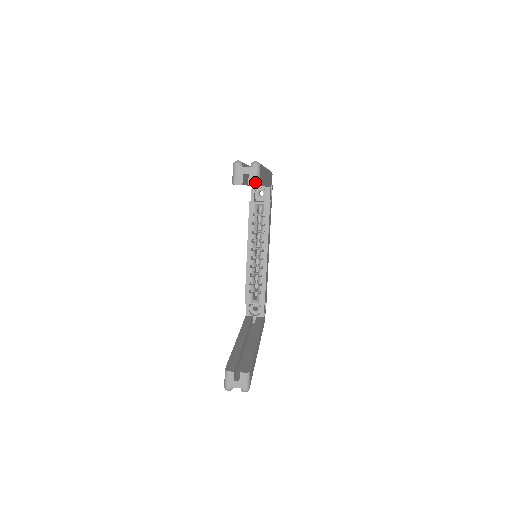
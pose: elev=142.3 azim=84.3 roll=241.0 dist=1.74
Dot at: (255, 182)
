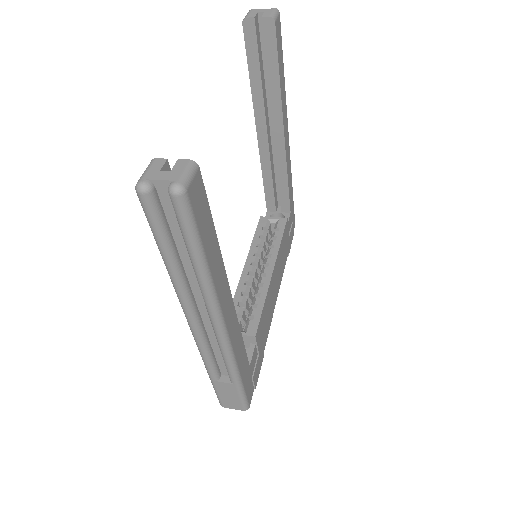
Dot at: (270, 15)
